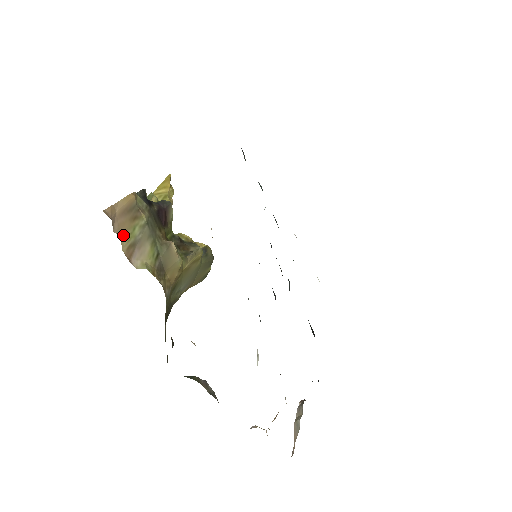
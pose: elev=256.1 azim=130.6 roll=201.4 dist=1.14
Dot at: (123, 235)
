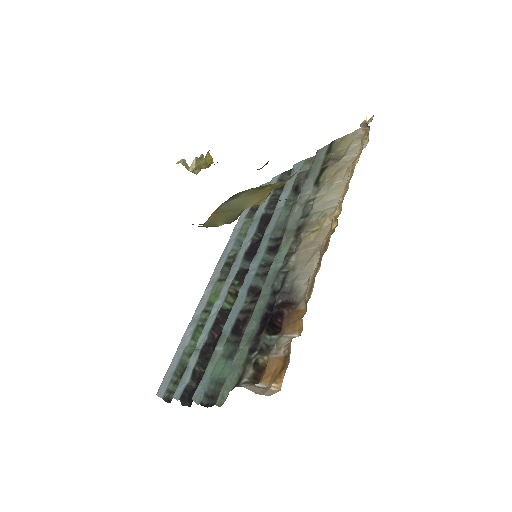
Dot at: occluded
